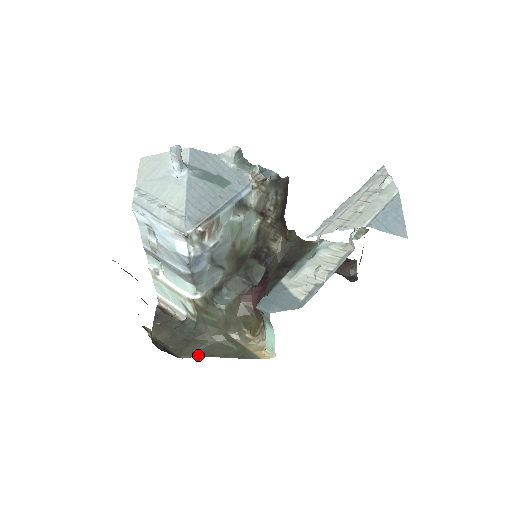
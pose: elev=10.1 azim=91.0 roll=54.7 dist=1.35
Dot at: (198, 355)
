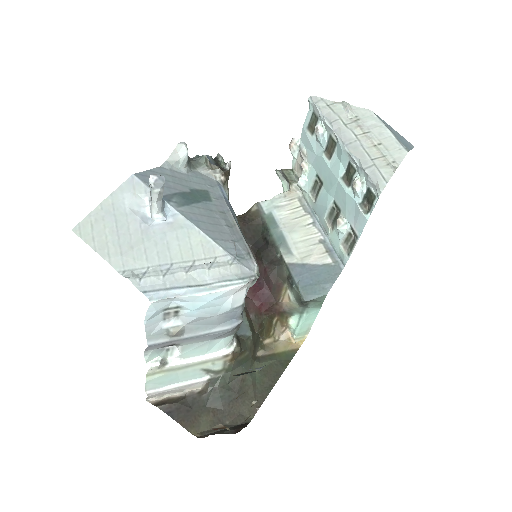
Dot at: (261, 400)
